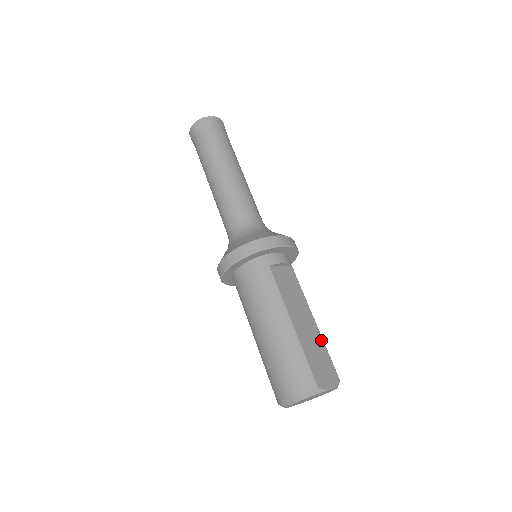
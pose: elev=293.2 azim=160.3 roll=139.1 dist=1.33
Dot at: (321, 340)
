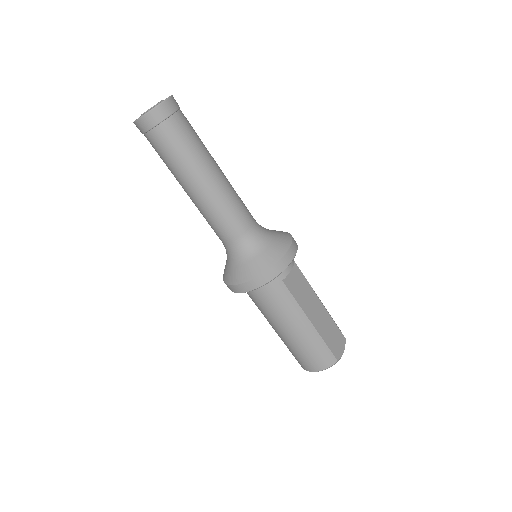
Dot at: (329, 316)
